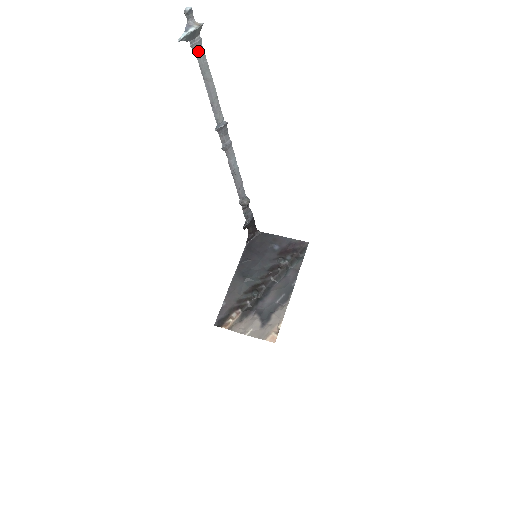
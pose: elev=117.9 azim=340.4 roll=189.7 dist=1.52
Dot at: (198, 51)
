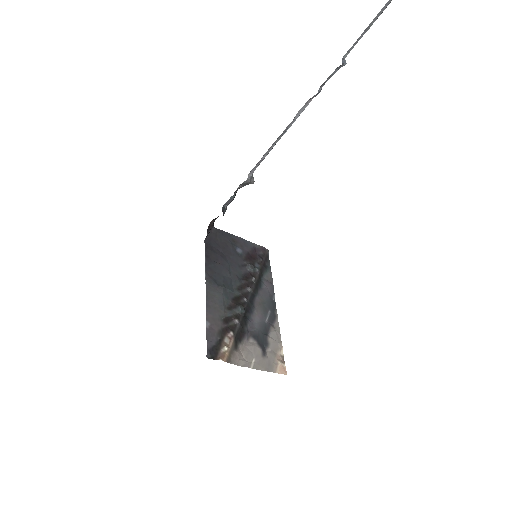
Dot at: out of frame
